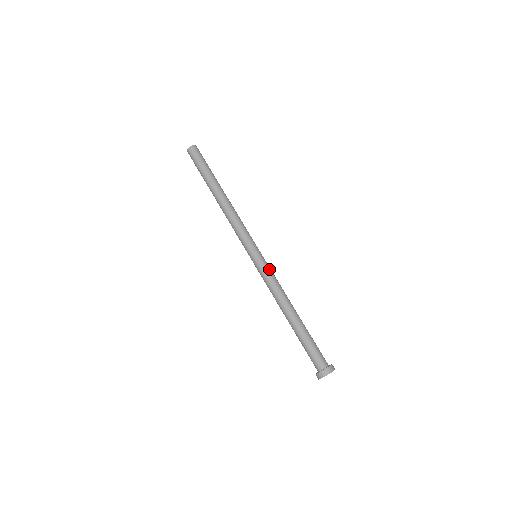
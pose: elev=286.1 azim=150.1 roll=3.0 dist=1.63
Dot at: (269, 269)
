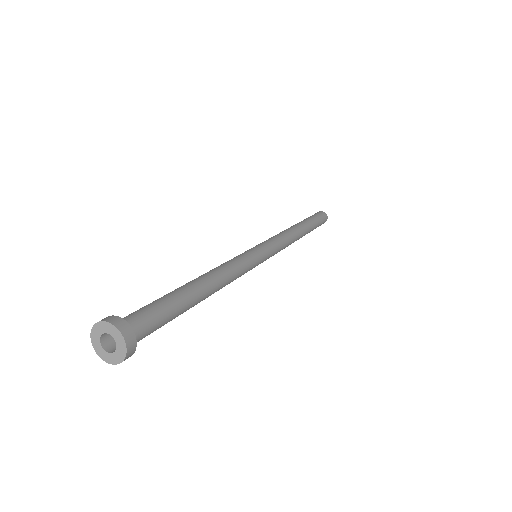
Dot at: (251, 265)
